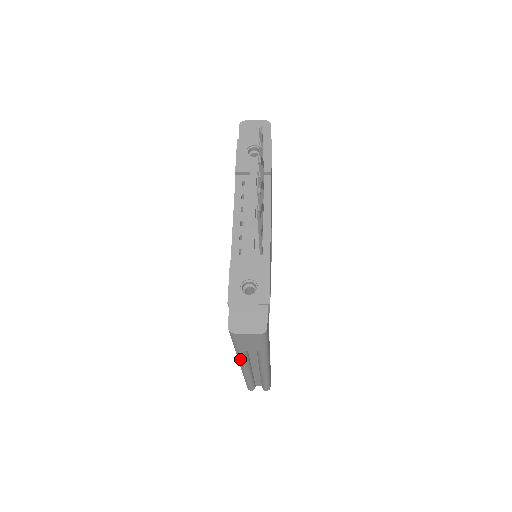
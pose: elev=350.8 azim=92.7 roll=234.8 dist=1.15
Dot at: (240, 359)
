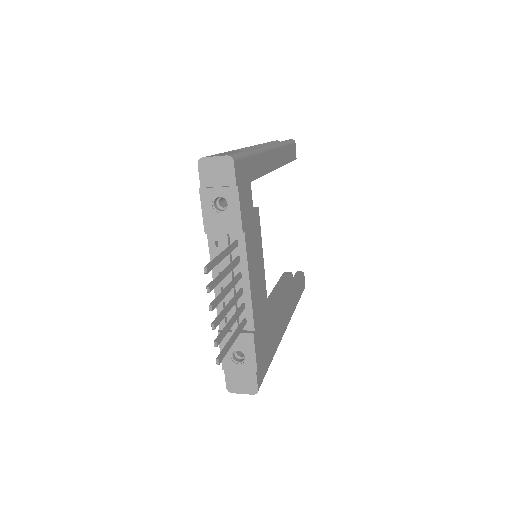
Dot at: occluded
